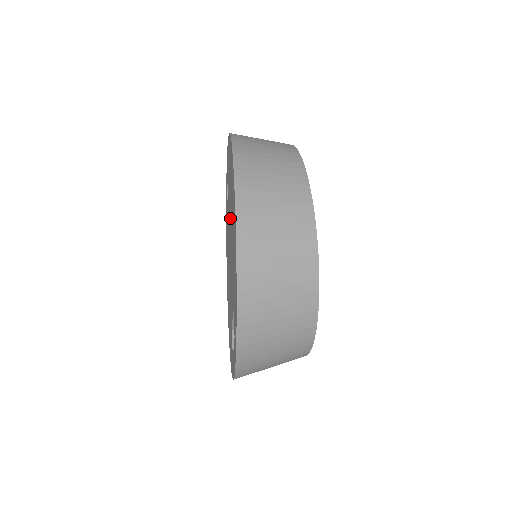
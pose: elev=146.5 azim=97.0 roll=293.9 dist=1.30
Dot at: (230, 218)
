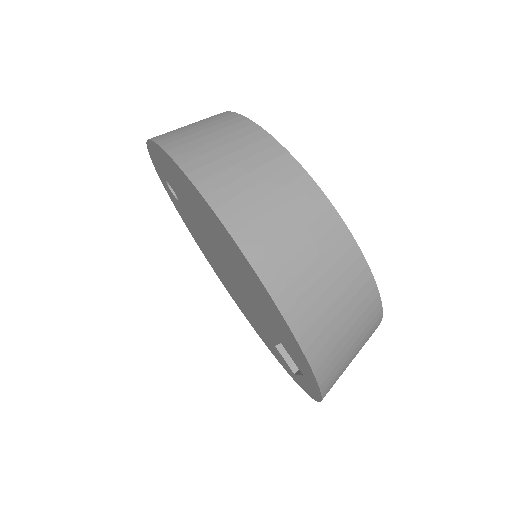
Dot at: (215, 244)
